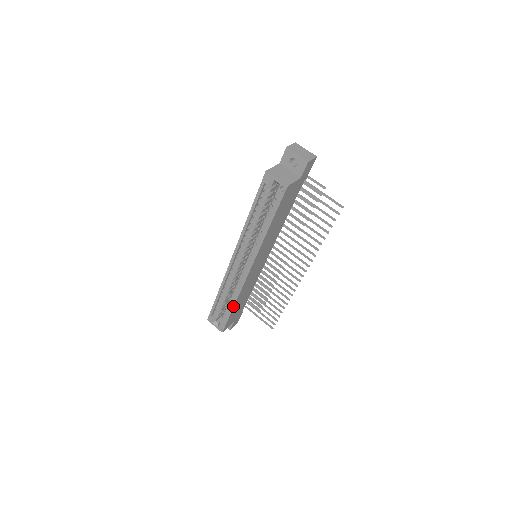
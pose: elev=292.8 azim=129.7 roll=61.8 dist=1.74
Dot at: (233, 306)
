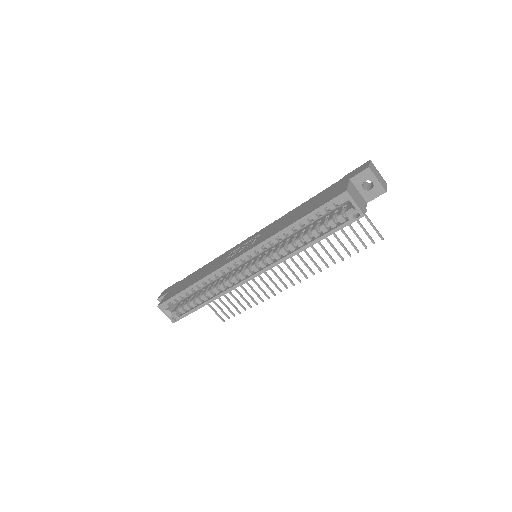
Dot at: (208, 303)
